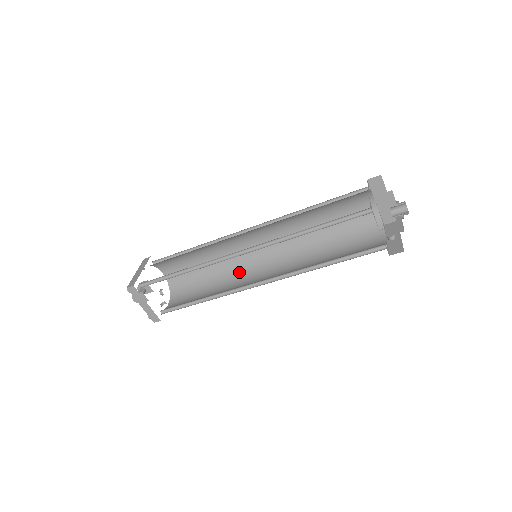
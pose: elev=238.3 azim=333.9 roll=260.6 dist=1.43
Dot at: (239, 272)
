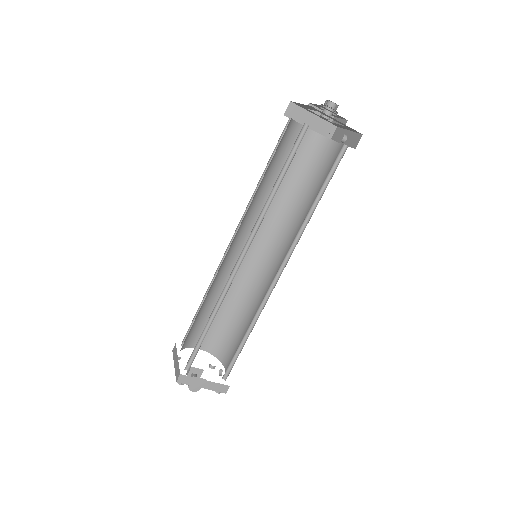
Dot at: (256, 286)
